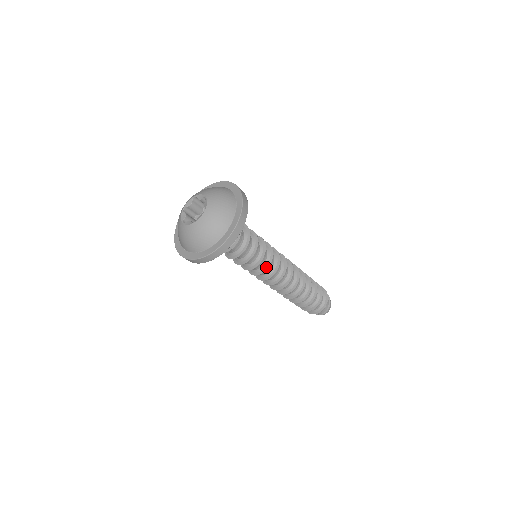
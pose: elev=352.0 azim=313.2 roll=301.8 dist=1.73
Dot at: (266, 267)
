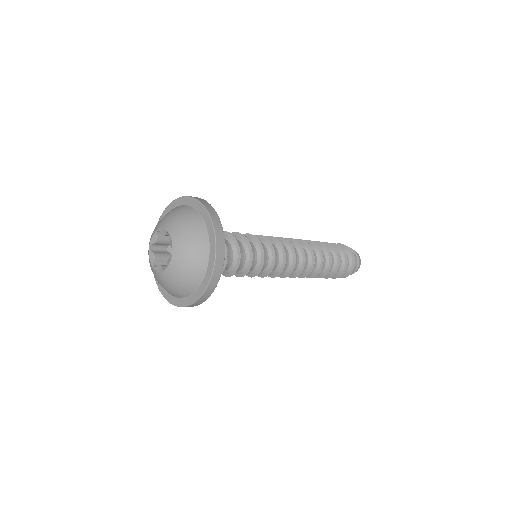
Dot at: (270, 269)
